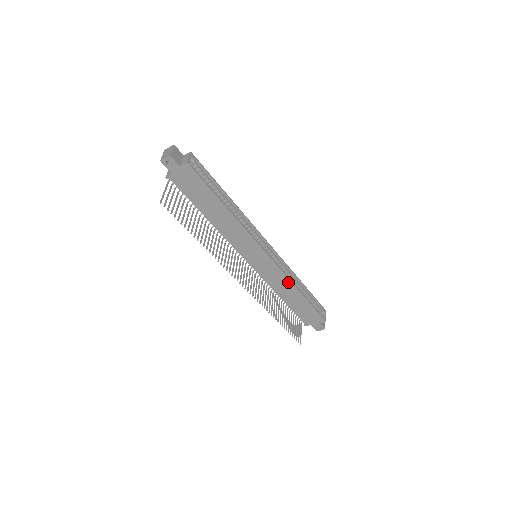
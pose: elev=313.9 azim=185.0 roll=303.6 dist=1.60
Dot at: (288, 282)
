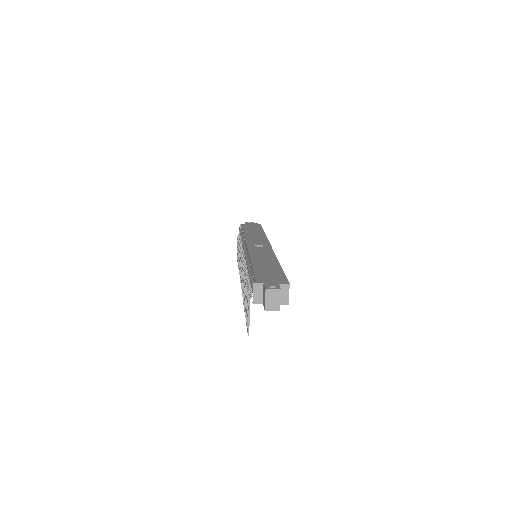
Dot at: occluded
